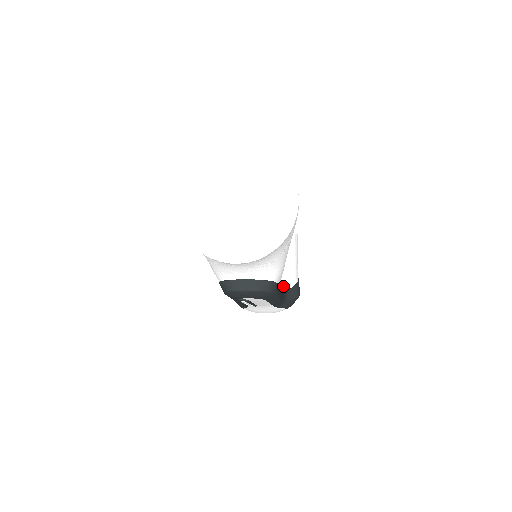
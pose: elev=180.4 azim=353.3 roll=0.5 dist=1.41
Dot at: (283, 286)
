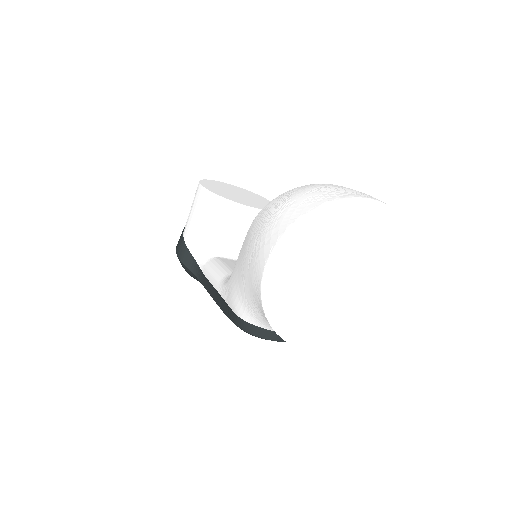
Dot at: occluded
